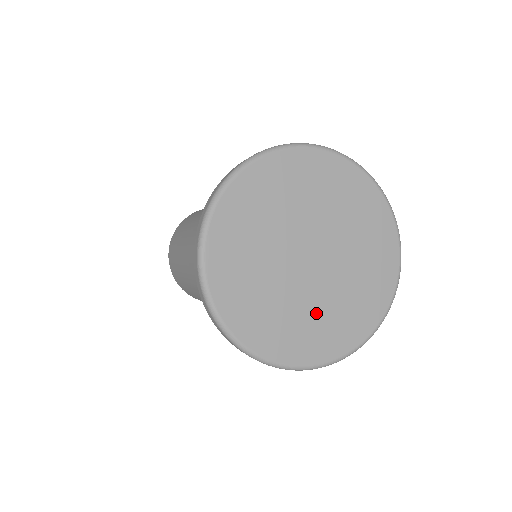
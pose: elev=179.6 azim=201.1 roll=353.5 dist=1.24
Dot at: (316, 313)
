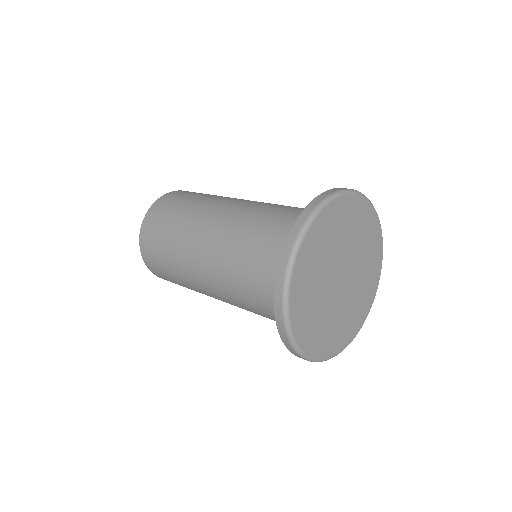
Dot at: (322, 315)
